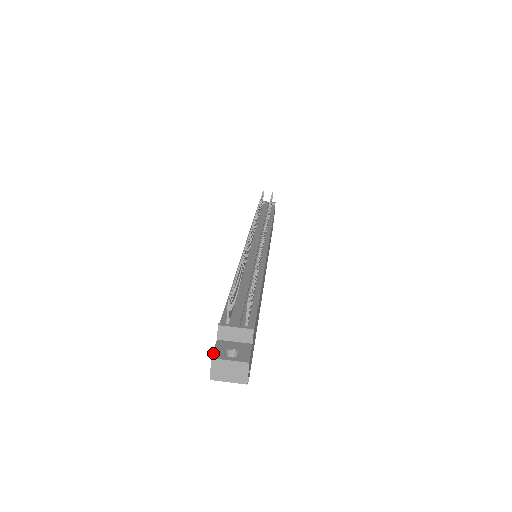
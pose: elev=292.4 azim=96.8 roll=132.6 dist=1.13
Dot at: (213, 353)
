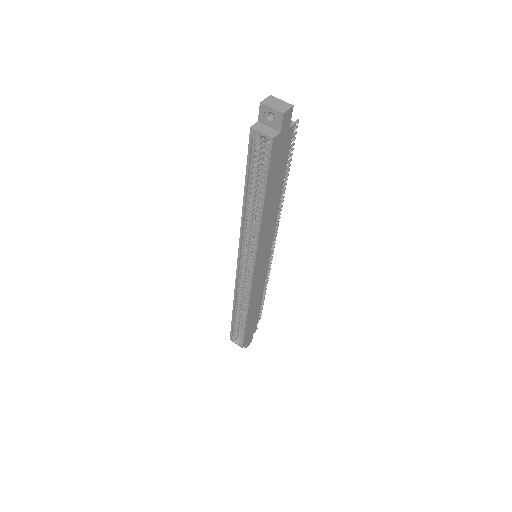
Dot at: occluded
